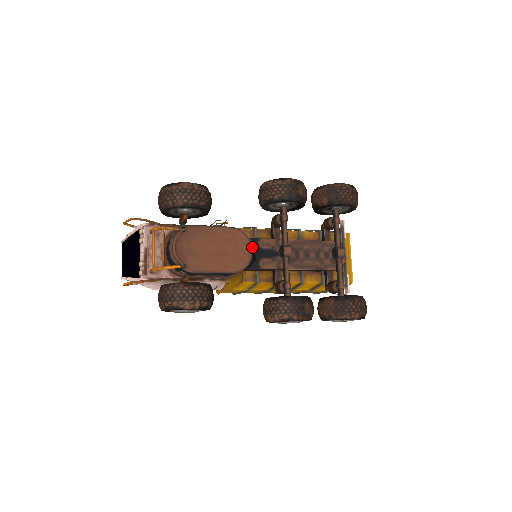
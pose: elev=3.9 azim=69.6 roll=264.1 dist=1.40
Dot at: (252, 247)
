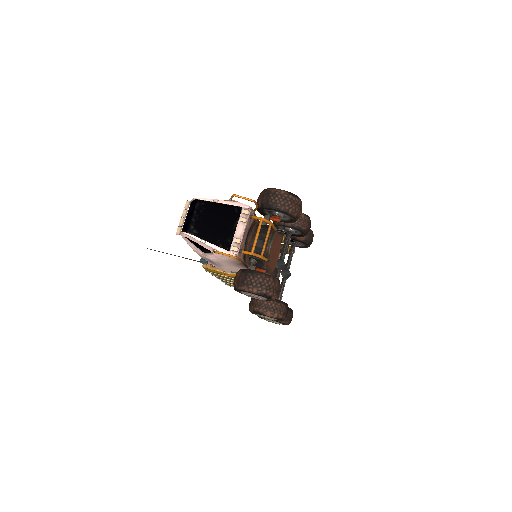
Dot at: occluded
